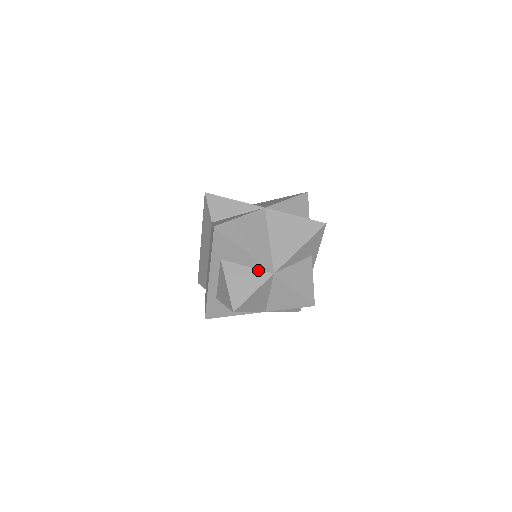
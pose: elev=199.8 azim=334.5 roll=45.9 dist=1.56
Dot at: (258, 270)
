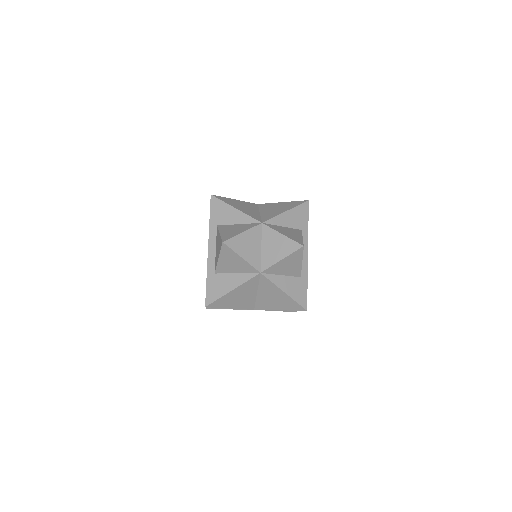
Dot at: (248, 224)
